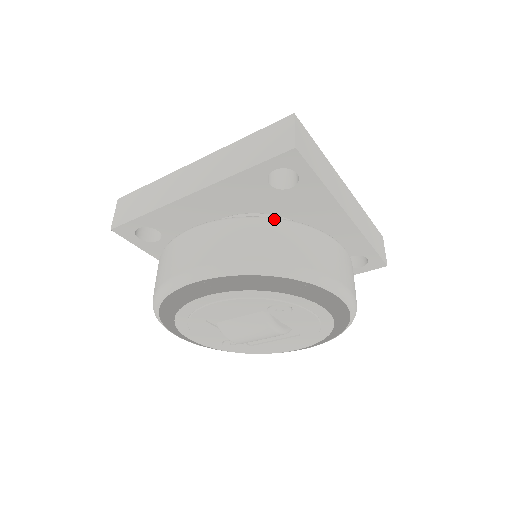
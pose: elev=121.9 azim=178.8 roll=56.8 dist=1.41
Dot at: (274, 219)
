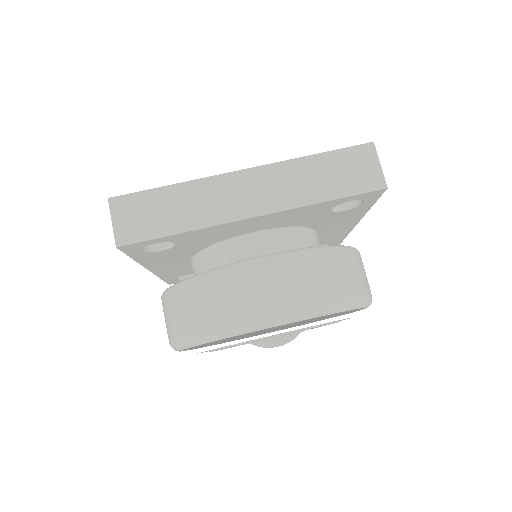
Dot at: (178, 286)
